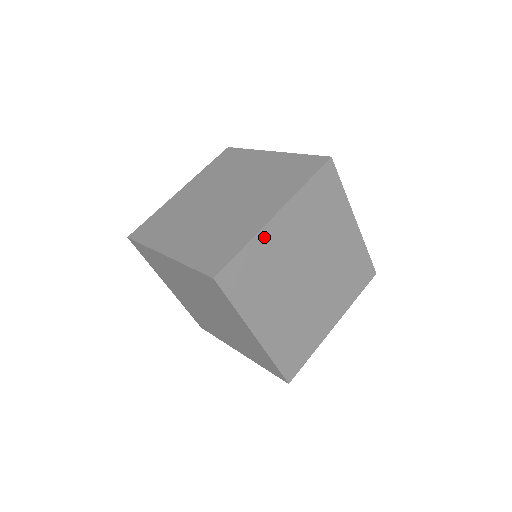
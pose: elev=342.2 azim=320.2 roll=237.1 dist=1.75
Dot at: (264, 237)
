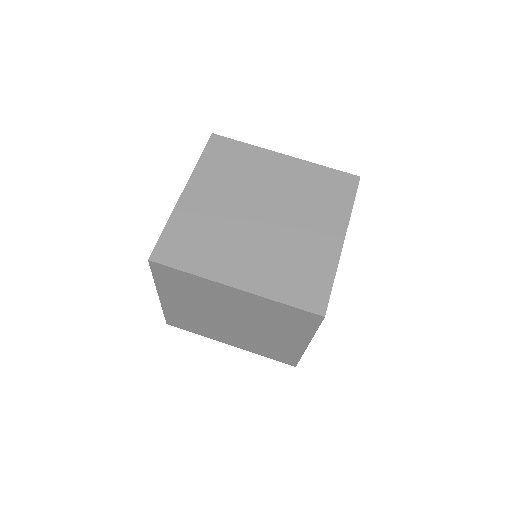
Dot at: occluded
